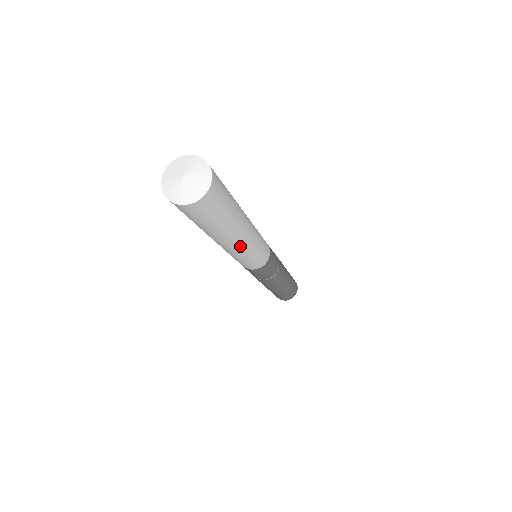
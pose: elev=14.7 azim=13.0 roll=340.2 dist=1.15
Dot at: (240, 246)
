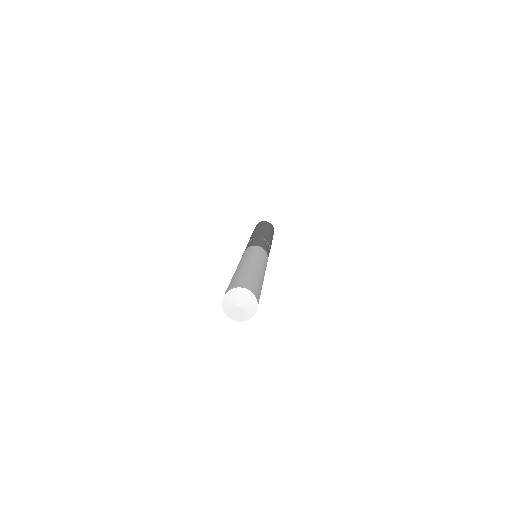
Dot at: occluded
